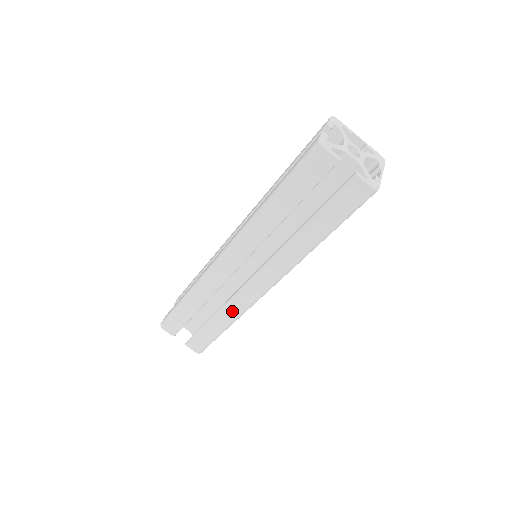
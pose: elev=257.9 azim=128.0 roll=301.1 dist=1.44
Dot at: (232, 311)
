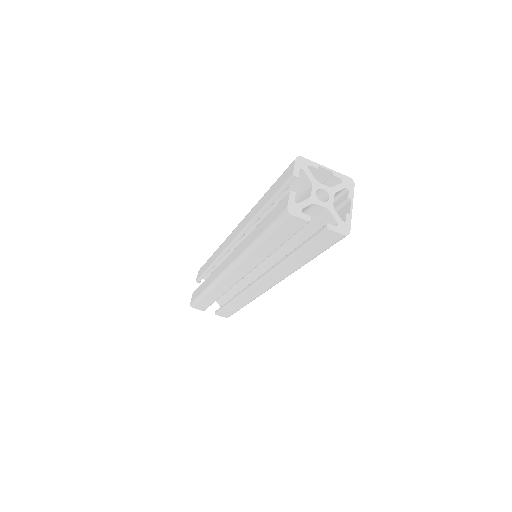
Dot at: (247, 298)
